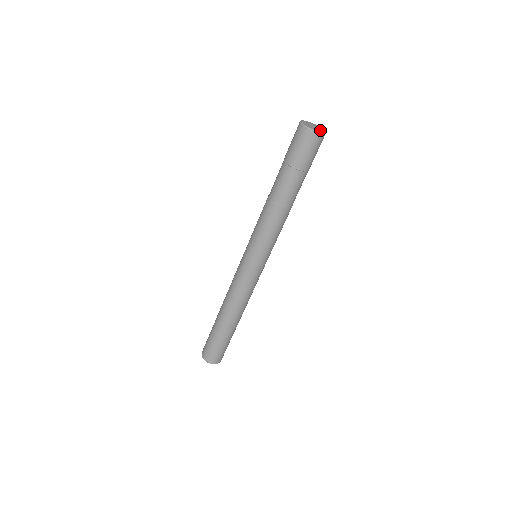
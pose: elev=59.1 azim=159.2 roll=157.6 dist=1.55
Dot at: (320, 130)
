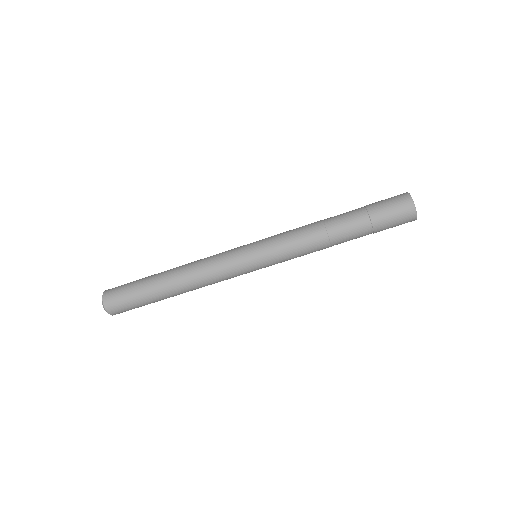
Dot at: (416, 212)
